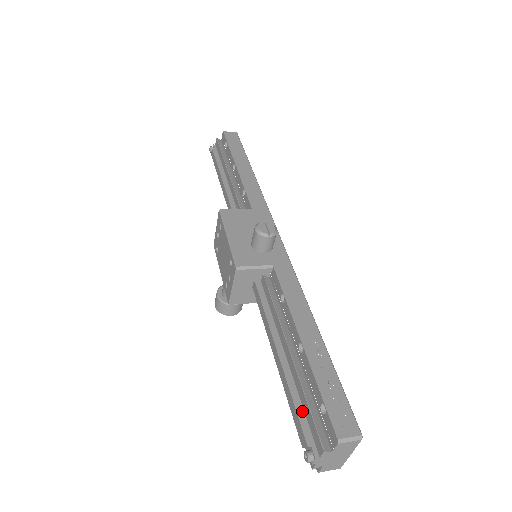
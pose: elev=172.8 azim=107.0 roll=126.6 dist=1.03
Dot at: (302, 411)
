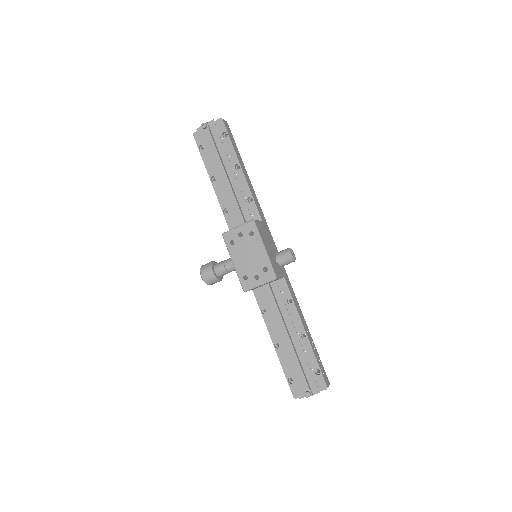
Dot at: (304, 371)
